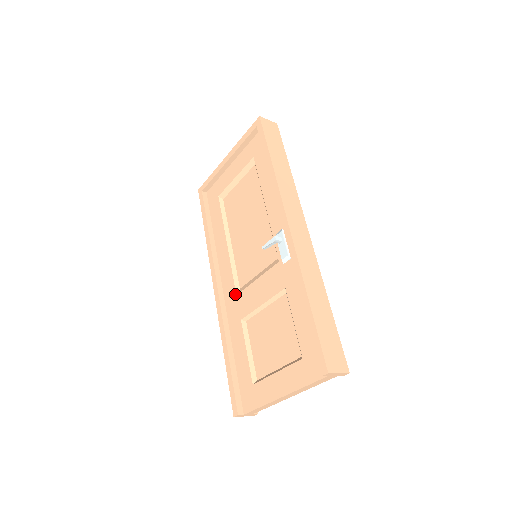
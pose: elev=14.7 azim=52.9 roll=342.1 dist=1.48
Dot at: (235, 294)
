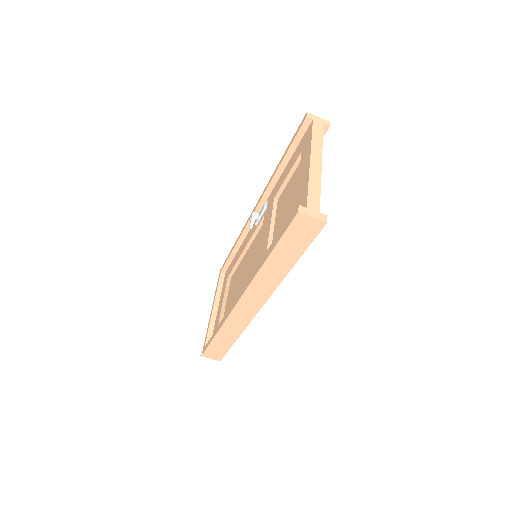
Dot at: (255, 269)
